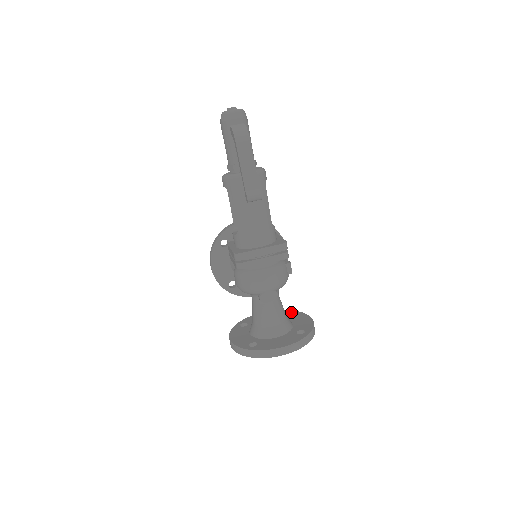
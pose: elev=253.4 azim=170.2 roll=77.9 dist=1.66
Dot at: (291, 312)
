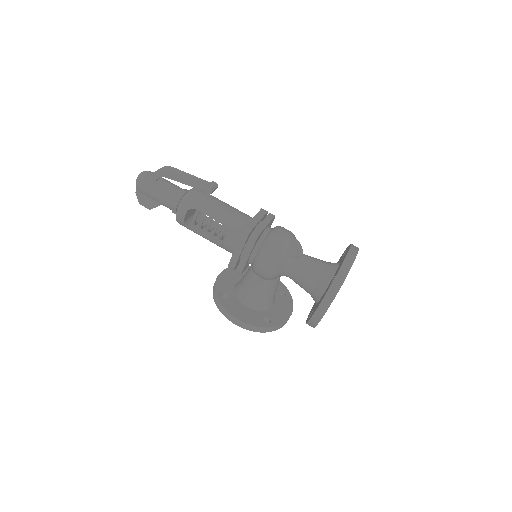
Dot at: occluded
